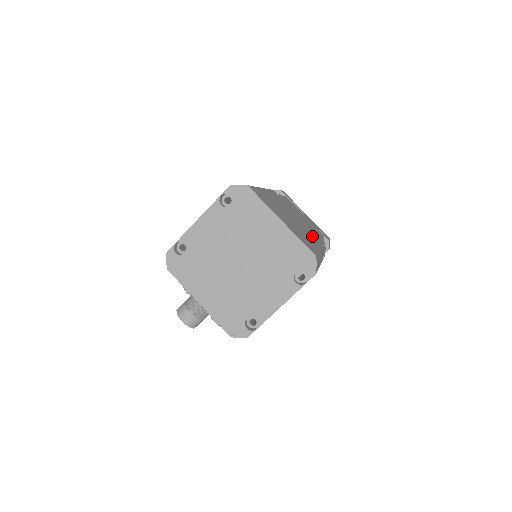
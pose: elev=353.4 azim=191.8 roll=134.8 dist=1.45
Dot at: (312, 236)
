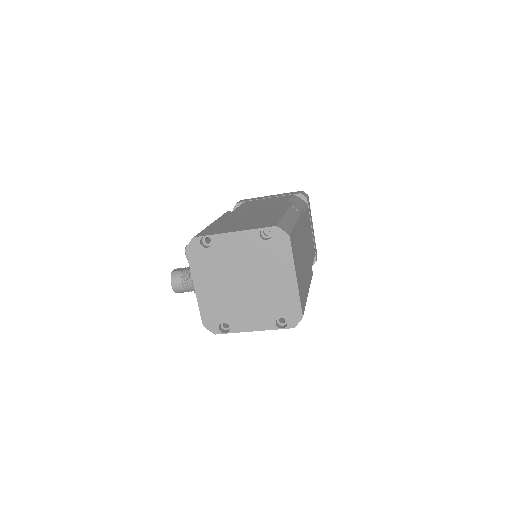
Dot at: (308, 274)
